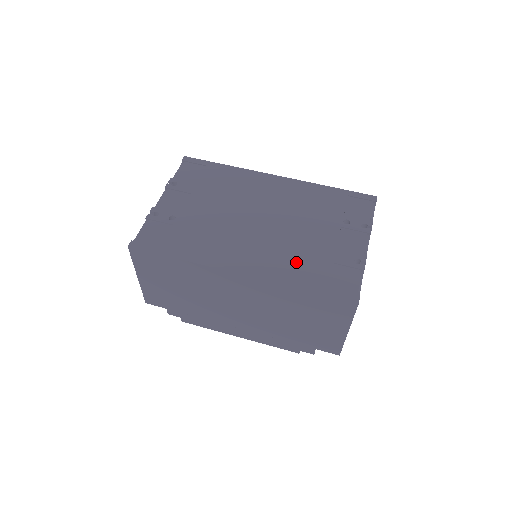
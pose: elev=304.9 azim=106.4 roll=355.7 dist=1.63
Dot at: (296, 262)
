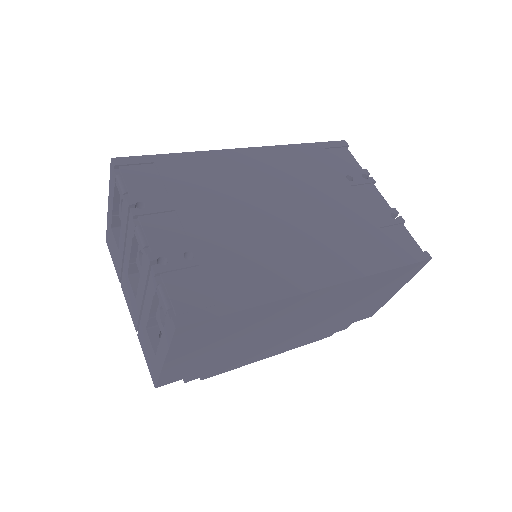
Dot at: (356, 243)
